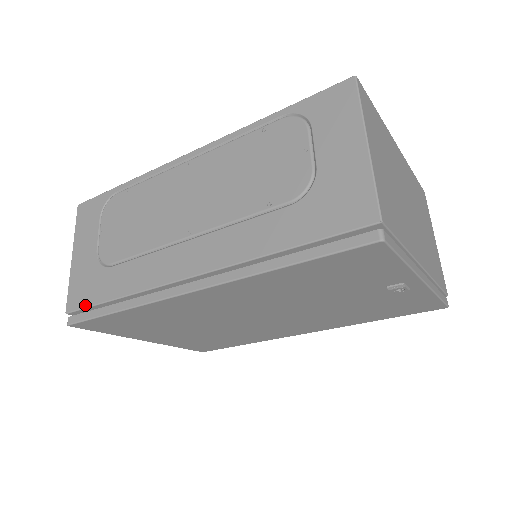
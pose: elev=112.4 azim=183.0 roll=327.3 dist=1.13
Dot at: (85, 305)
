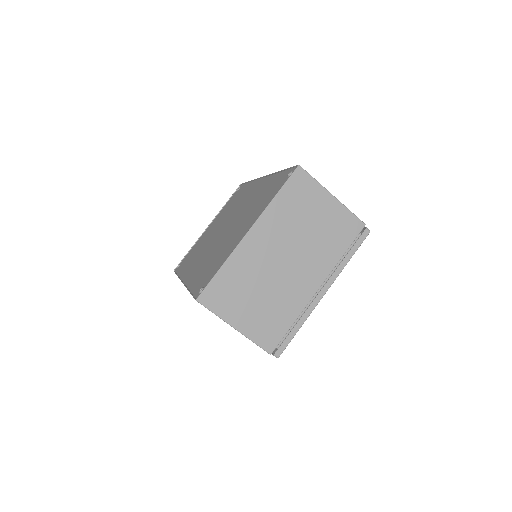
Dot at: occluded
